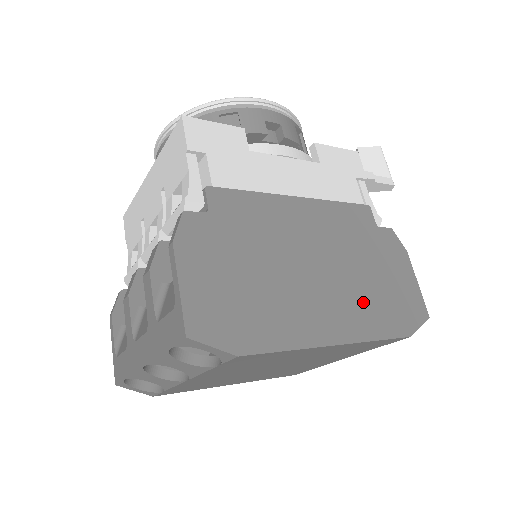
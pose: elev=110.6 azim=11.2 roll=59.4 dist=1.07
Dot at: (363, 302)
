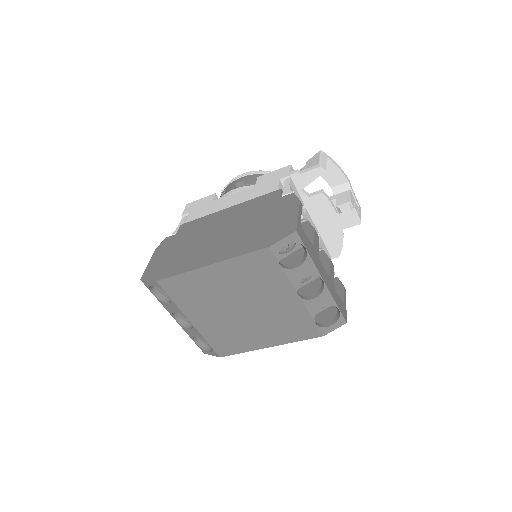
Dot at: (242, 240)
